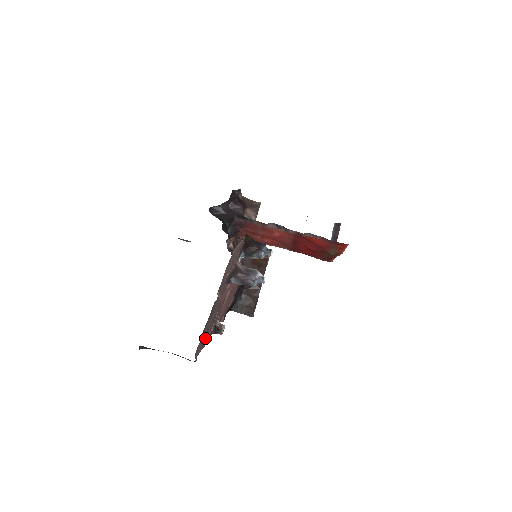
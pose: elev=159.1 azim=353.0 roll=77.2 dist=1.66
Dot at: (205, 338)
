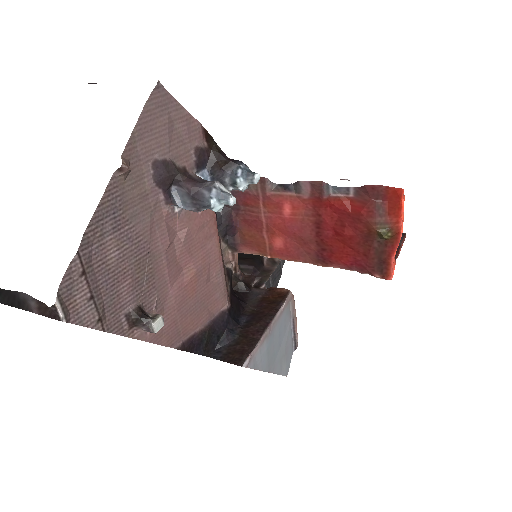
Dot at: (106, 303)
